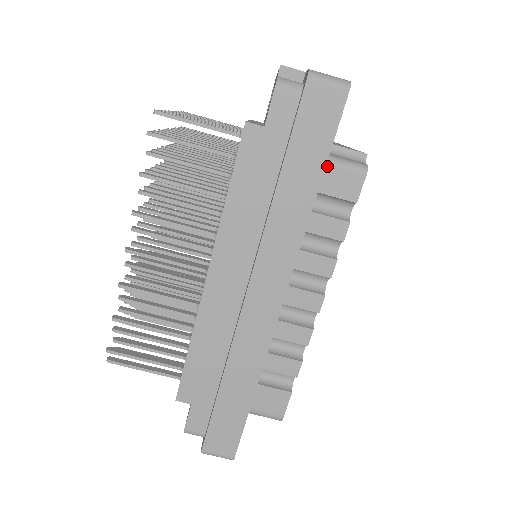
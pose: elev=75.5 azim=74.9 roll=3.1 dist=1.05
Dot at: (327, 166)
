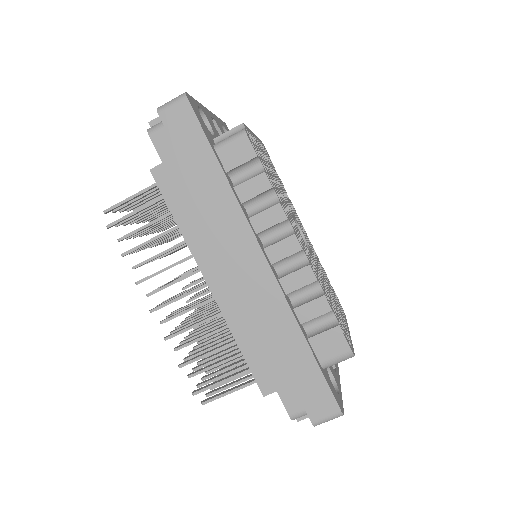
Dot at: (218, 151)
